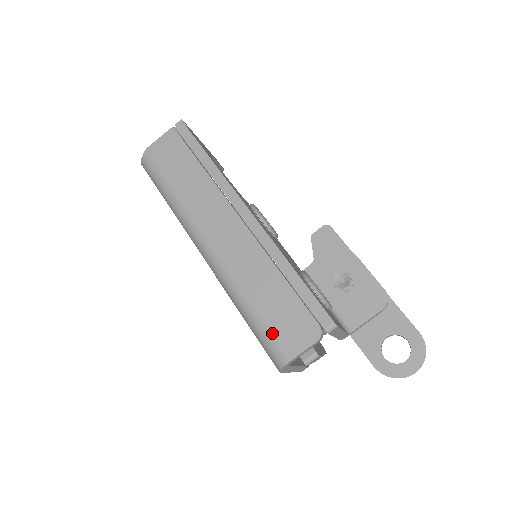
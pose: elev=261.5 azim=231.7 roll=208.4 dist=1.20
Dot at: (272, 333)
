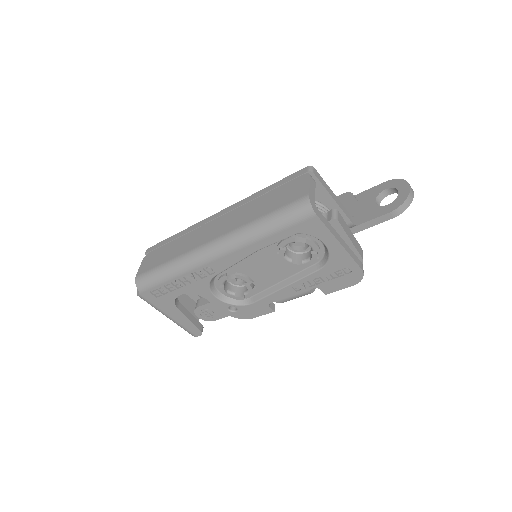
Dot at: (285, 205)
